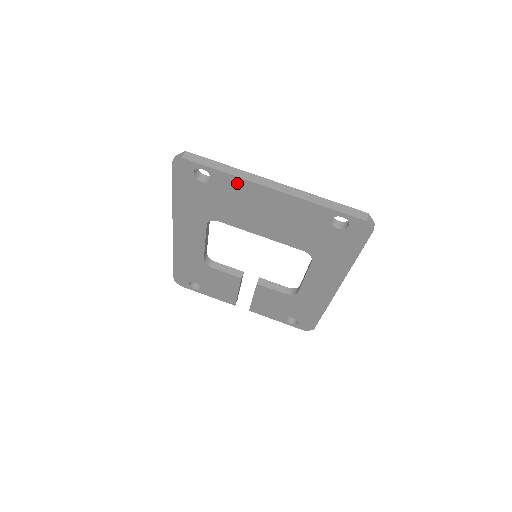
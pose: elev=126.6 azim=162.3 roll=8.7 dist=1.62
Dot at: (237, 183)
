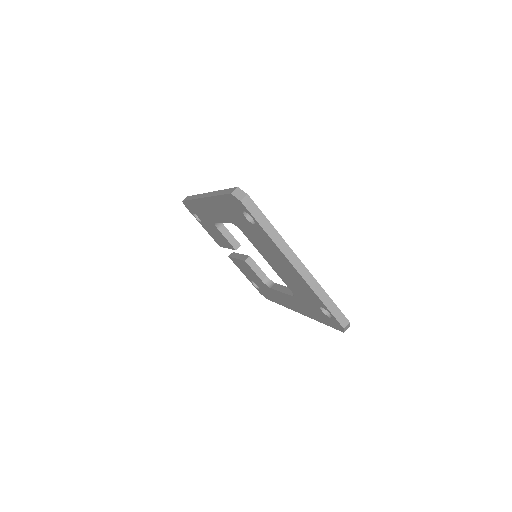
Dot at: (272, 243)
